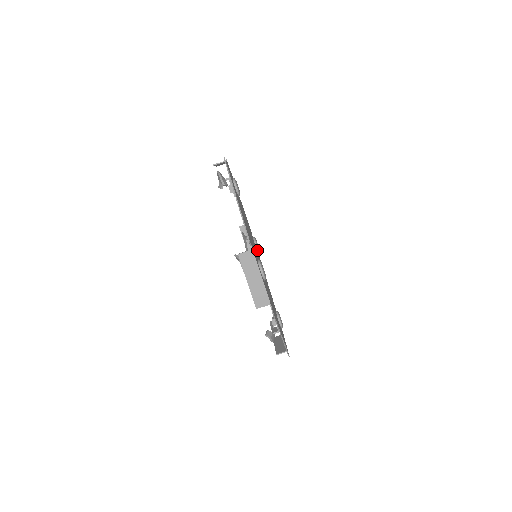
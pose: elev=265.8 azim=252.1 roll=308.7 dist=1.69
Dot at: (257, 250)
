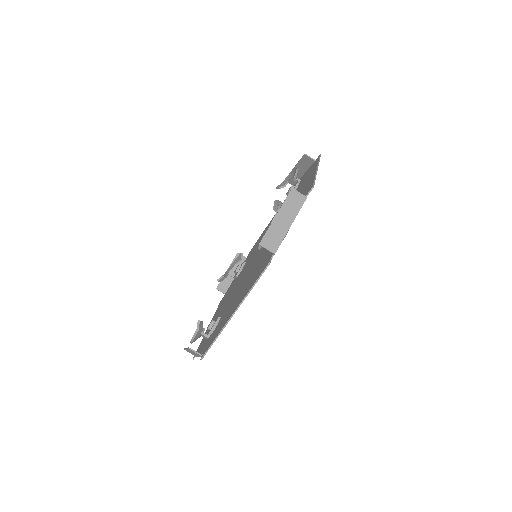
Dot at: occluded
